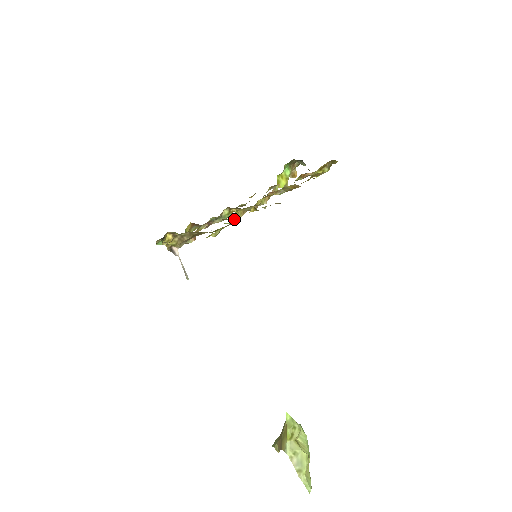
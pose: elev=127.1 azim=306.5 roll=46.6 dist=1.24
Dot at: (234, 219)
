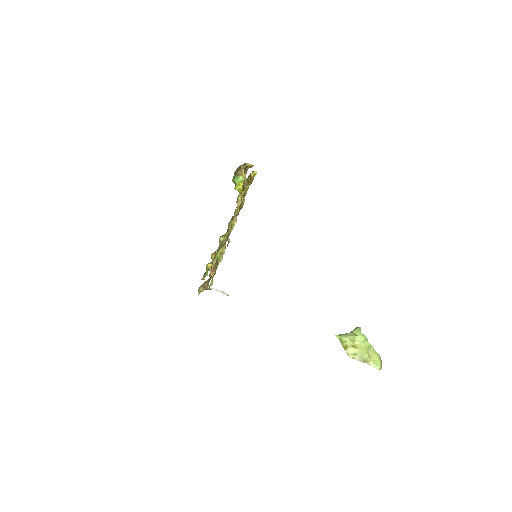
Dot at: occluded
